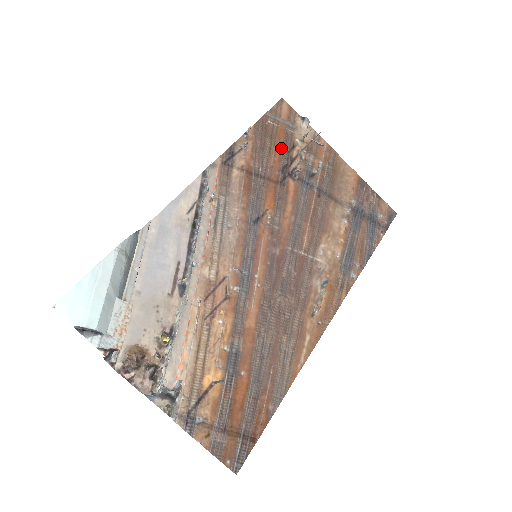
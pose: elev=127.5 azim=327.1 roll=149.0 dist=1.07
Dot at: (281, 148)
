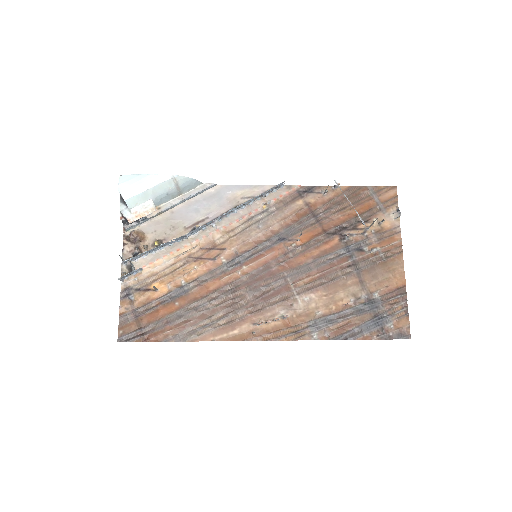
Dot at: (355, 215)
